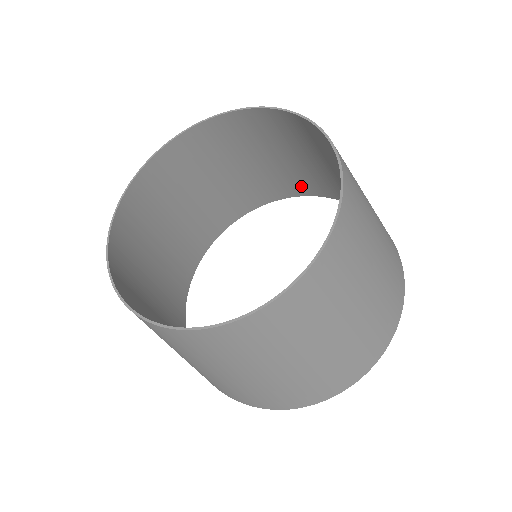
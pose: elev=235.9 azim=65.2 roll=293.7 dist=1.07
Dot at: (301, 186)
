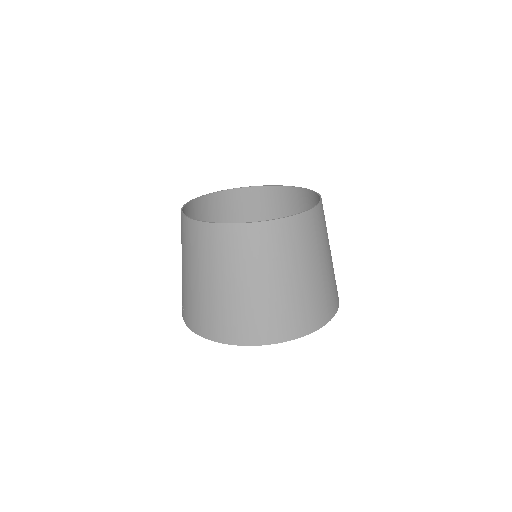
Dot at: occluded
